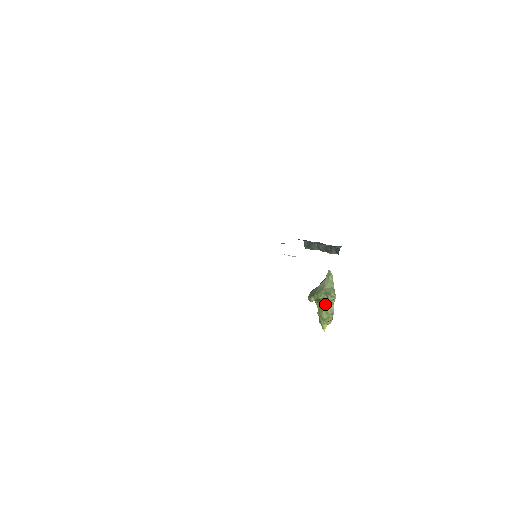
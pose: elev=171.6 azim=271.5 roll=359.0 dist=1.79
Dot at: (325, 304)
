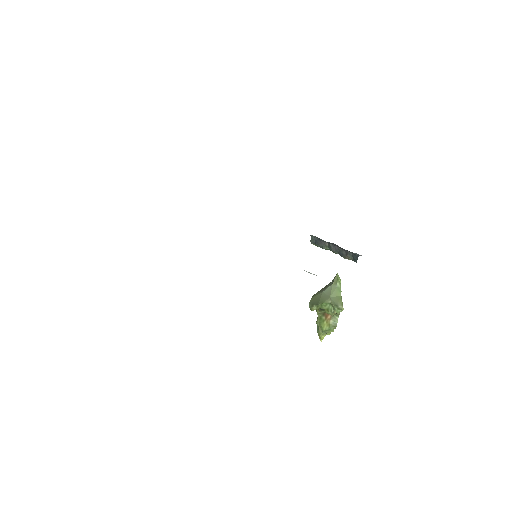
Dot at: (328, 314)
